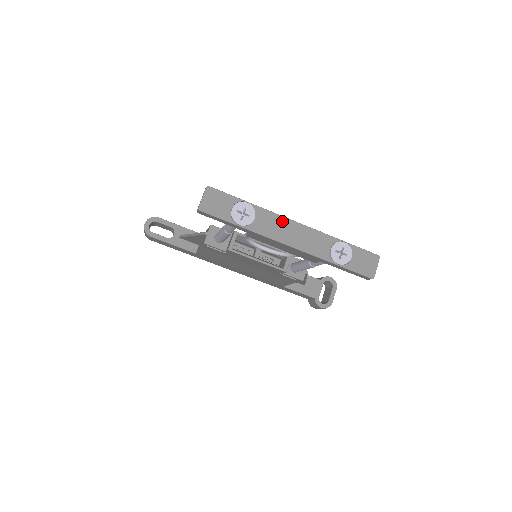
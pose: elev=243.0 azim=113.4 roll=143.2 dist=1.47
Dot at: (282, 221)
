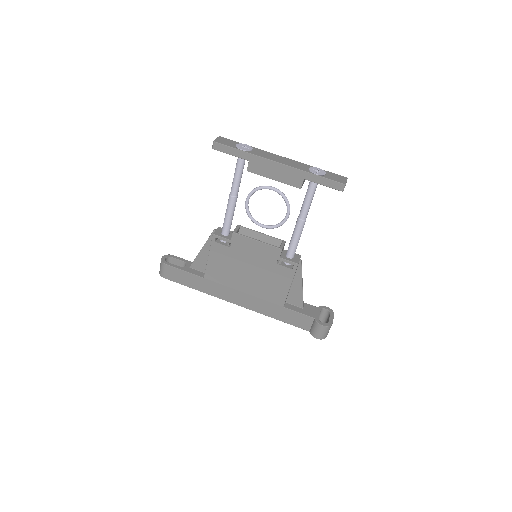
Dot at: (272, 154)
